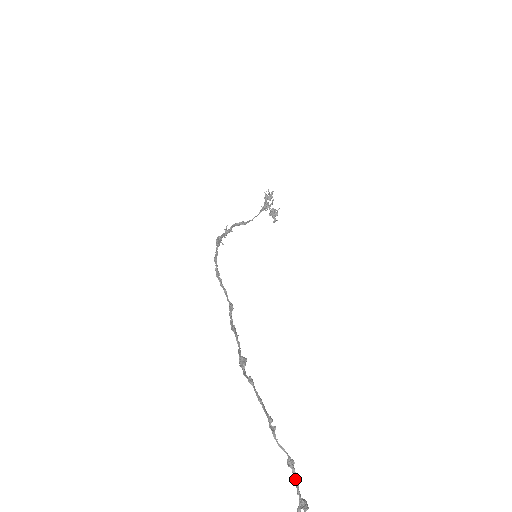
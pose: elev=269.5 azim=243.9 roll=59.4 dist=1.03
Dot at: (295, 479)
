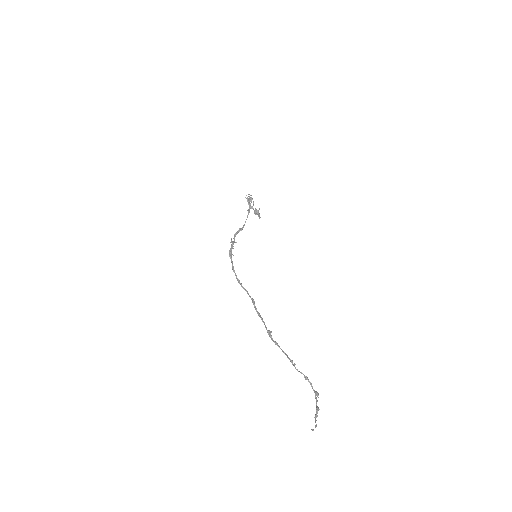
Dot at: (310, 384)
